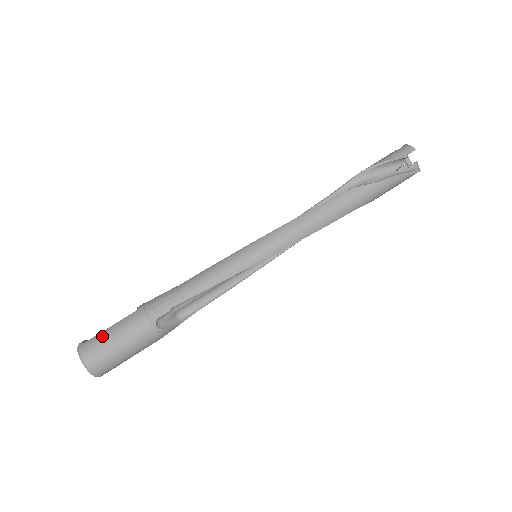
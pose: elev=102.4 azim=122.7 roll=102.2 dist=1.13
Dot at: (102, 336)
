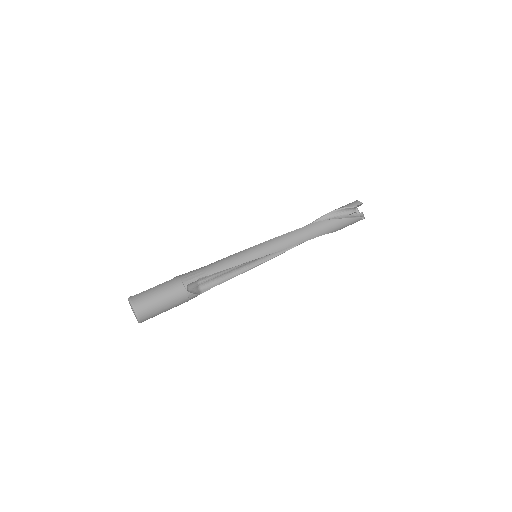
Dot at: (148, 291)
